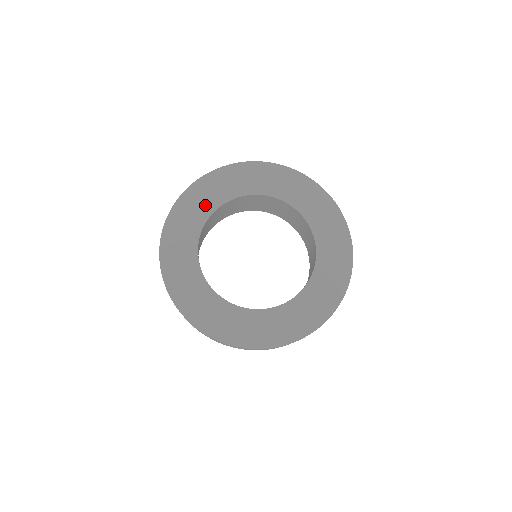
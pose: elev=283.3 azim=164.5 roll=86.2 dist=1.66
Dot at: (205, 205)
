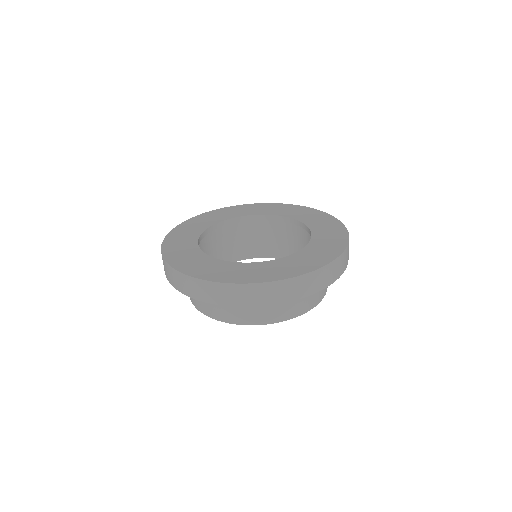
Dot at: (188, 238)
